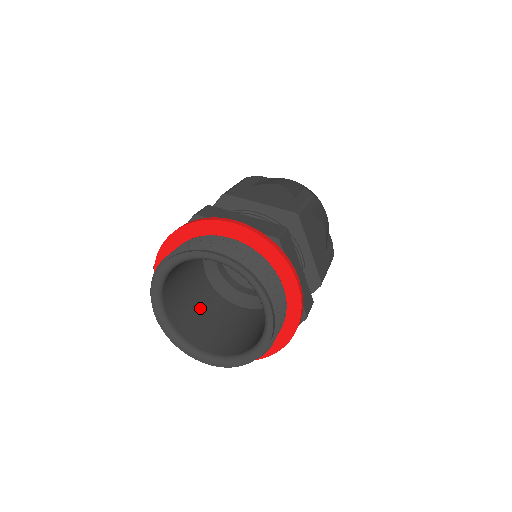
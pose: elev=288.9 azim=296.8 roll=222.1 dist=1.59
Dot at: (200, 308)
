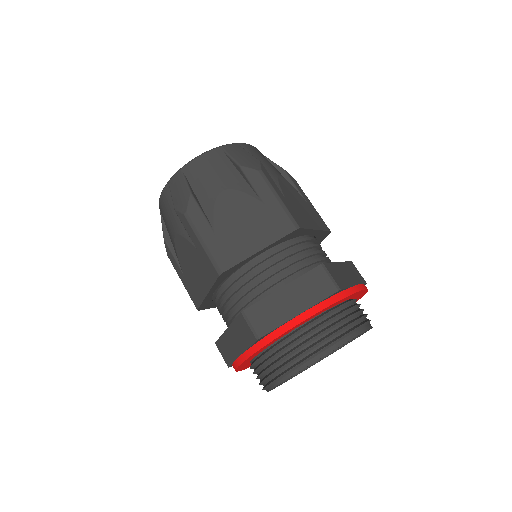
Dot at: occluded
